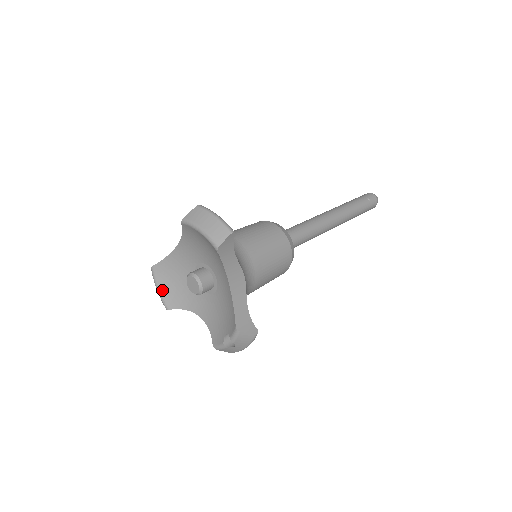
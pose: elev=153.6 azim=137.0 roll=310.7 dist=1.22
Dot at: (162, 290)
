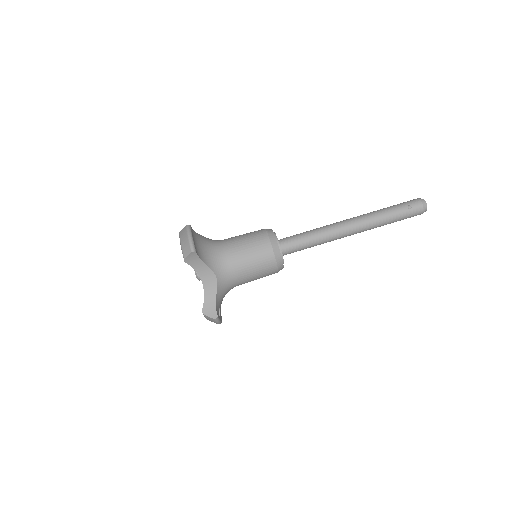
Dot at: occluded
